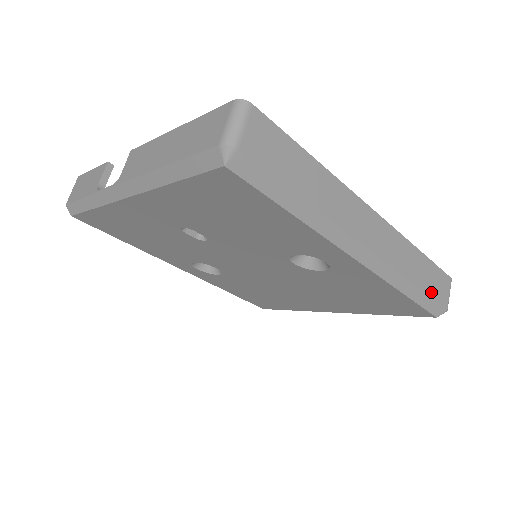
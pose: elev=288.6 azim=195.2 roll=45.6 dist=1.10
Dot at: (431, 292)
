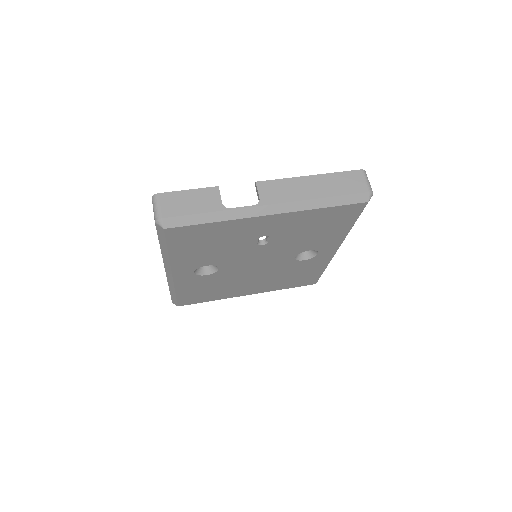
Dot at: occluded
